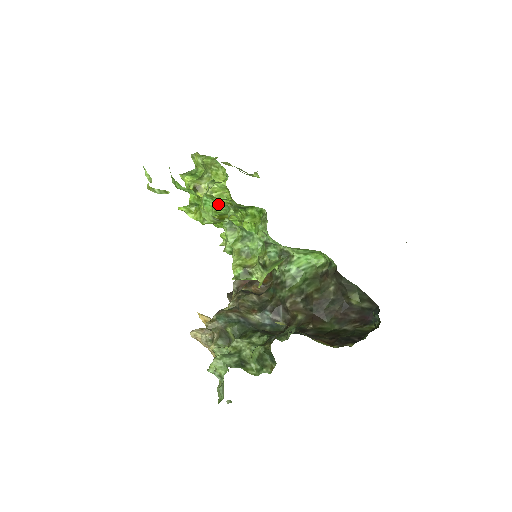
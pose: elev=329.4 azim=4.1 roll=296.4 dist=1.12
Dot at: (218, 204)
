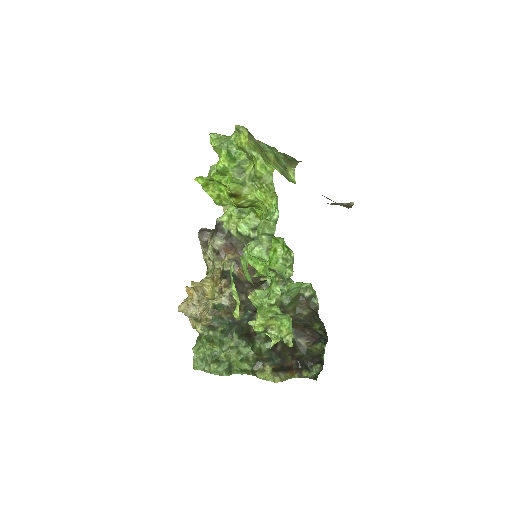
Dot at: occluded
